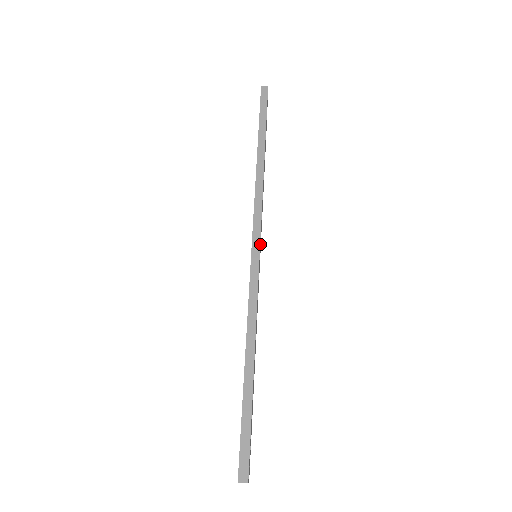
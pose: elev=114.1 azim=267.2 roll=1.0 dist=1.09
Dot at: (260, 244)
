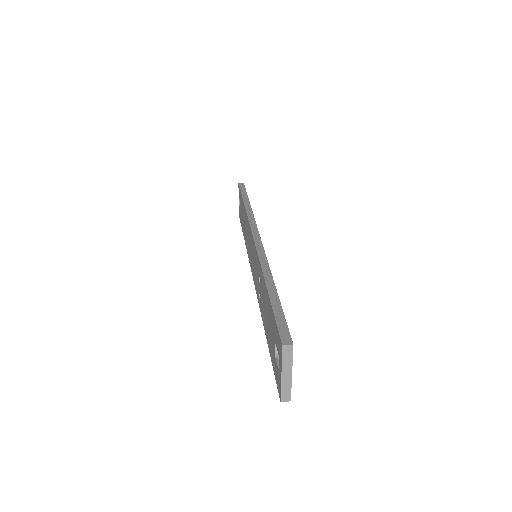
Dot at: occluded
